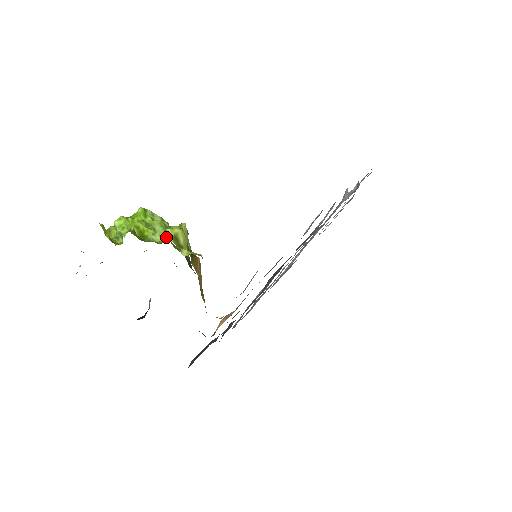
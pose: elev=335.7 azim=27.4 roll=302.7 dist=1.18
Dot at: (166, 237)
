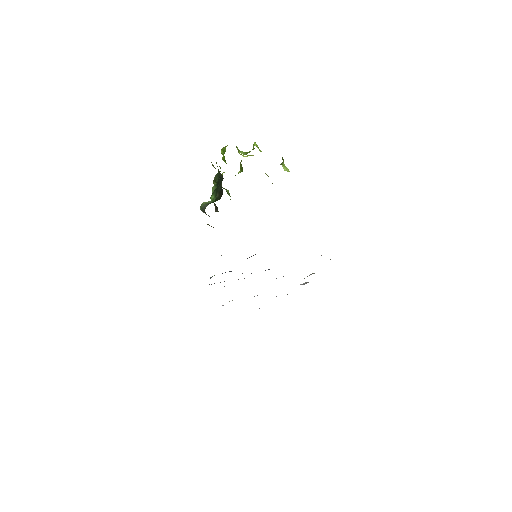
Dot at: occluded
